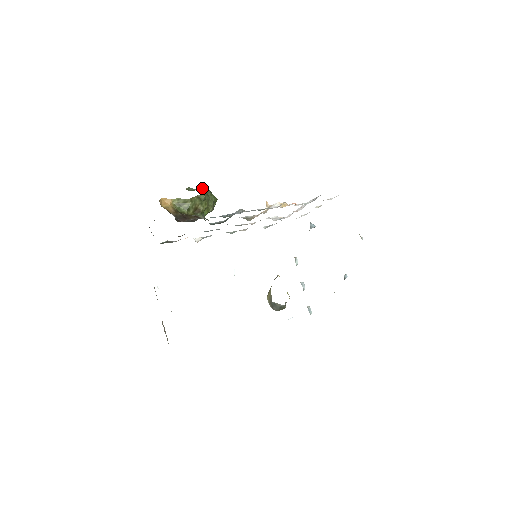
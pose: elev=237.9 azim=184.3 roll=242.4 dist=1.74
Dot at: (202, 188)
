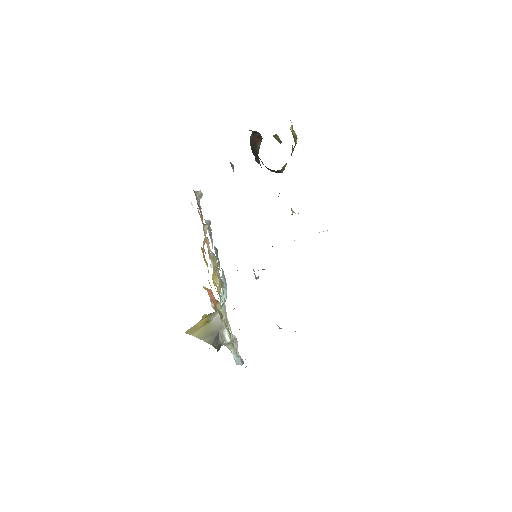
Dot at: occluded
